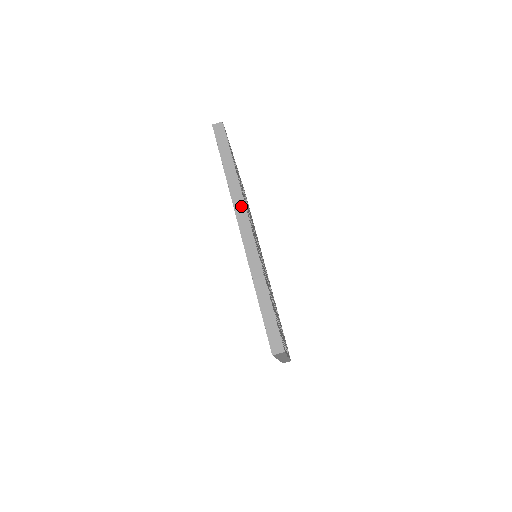
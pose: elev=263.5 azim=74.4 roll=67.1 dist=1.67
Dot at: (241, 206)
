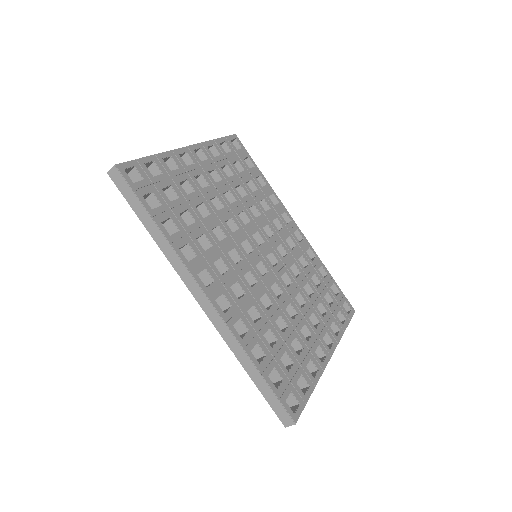
Dot at: (185, 273)
